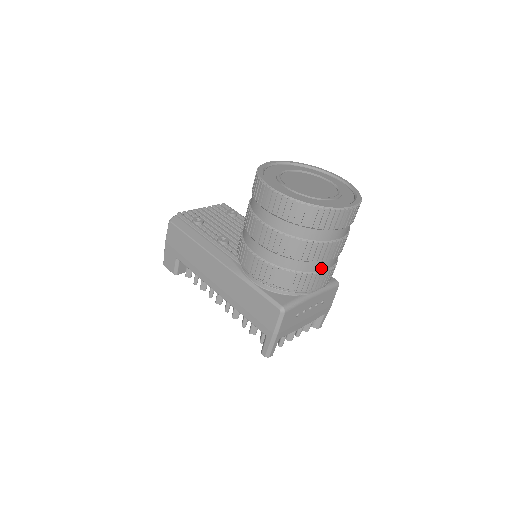
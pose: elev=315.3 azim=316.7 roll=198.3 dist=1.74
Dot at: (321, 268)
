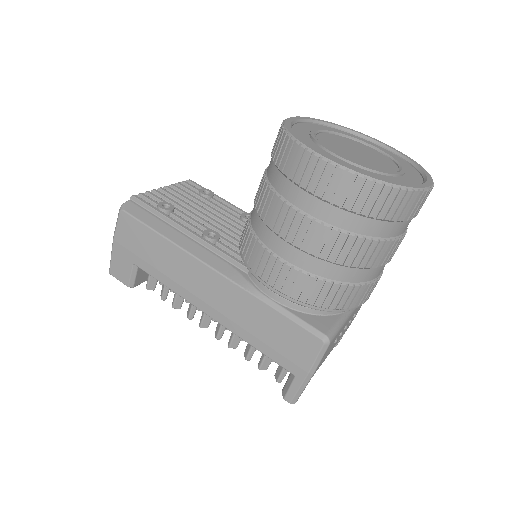
Dot at: (376, 275)
